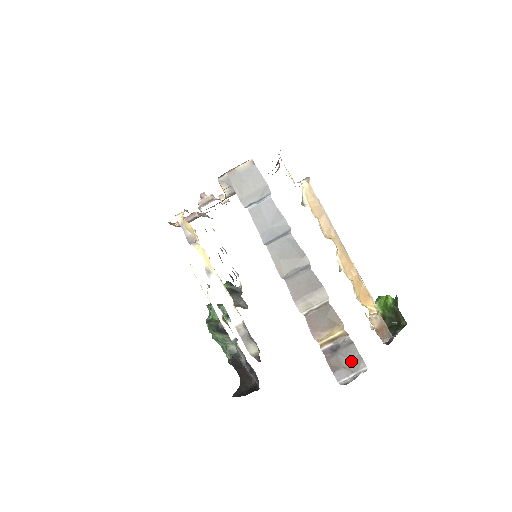
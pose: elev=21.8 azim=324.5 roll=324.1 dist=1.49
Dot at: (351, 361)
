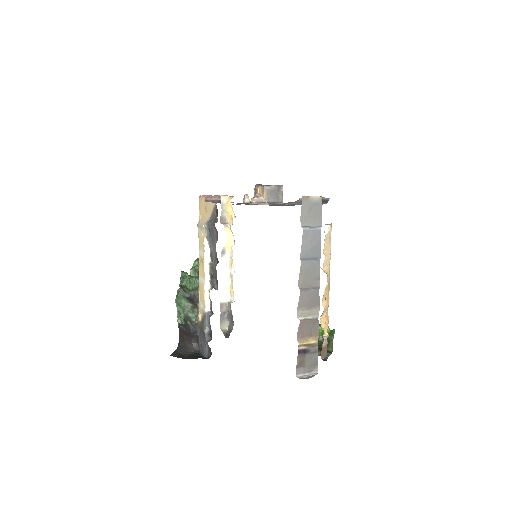
Dot at: (311, 364)
